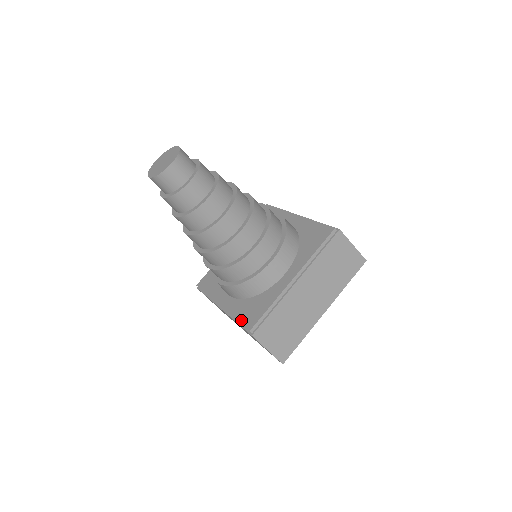
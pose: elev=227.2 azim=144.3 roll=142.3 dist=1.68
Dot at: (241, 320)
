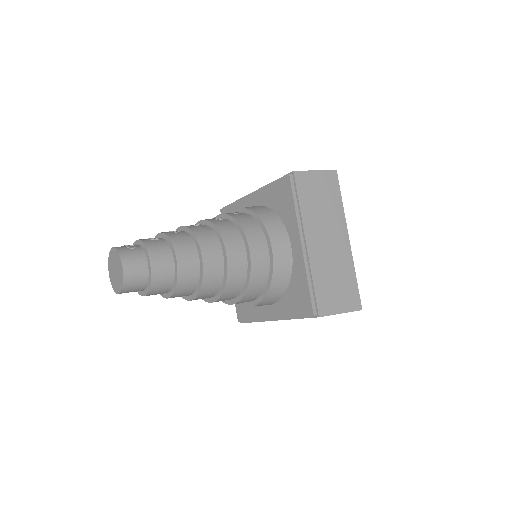
Dot at: (236, 304)
